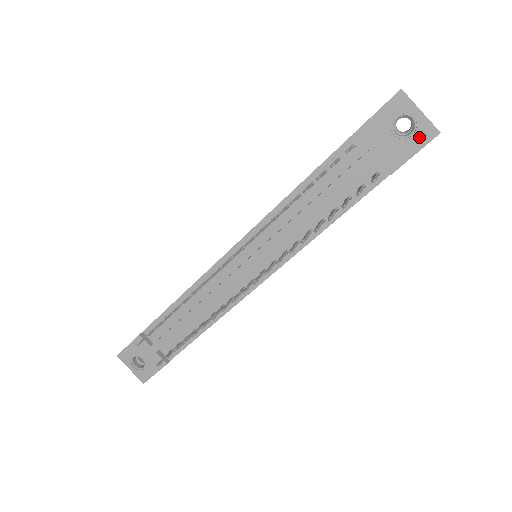
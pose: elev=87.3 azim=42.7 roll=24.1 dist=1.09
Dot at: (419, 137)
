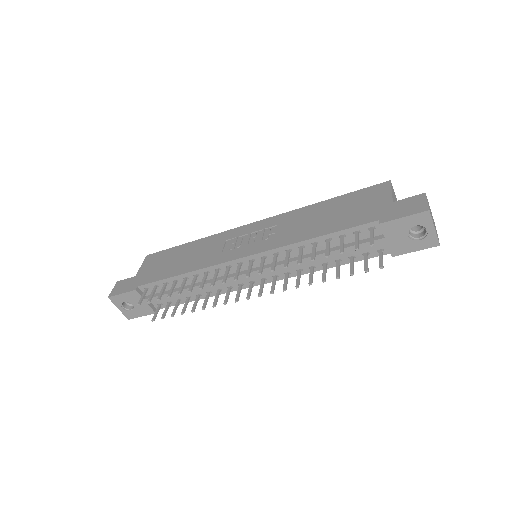
Dot at: (424, 243)
